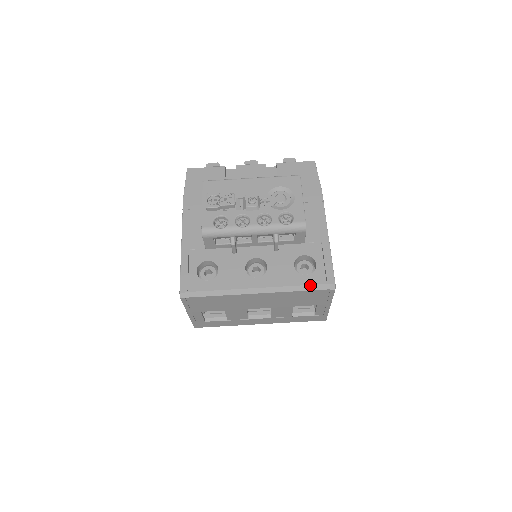
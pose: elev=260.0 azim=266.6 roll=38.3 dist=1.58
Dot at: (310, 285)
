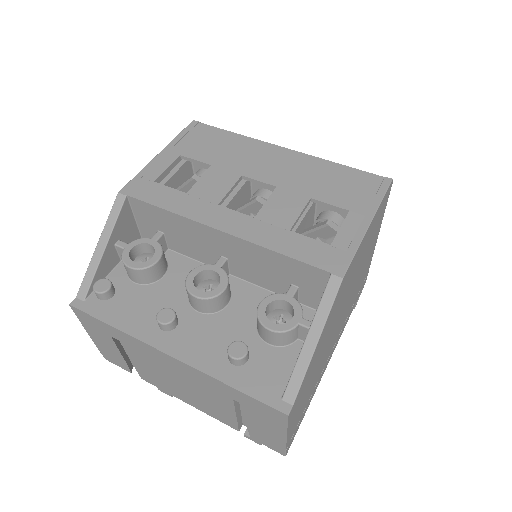
Dot at: occluded
